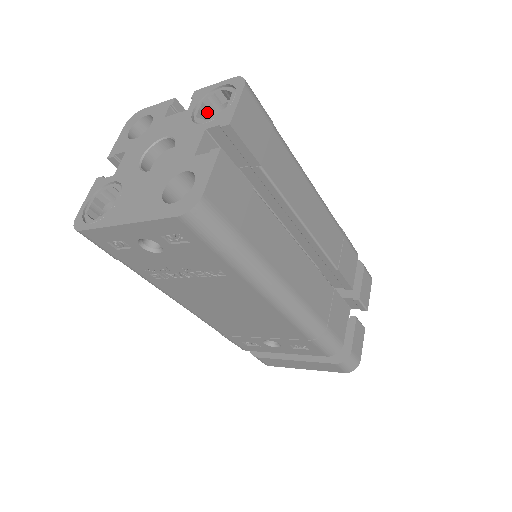
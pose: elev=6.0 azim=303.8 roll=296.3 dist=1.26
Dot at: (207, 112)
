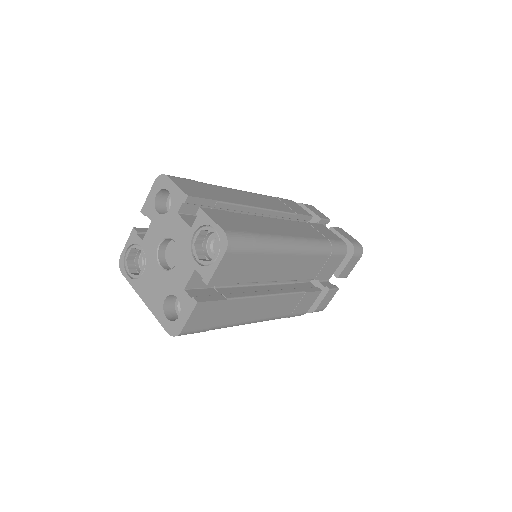
Dot at: (205, 233)
